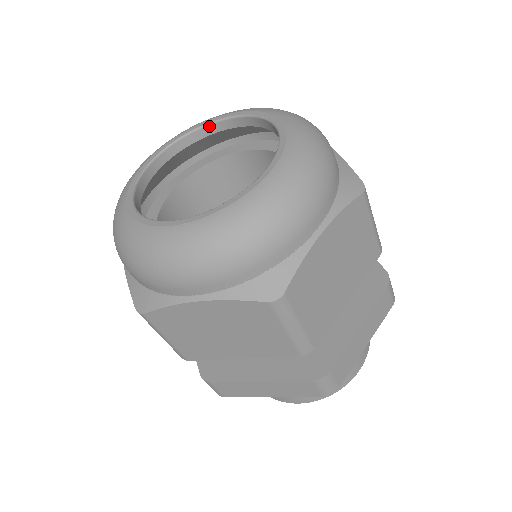
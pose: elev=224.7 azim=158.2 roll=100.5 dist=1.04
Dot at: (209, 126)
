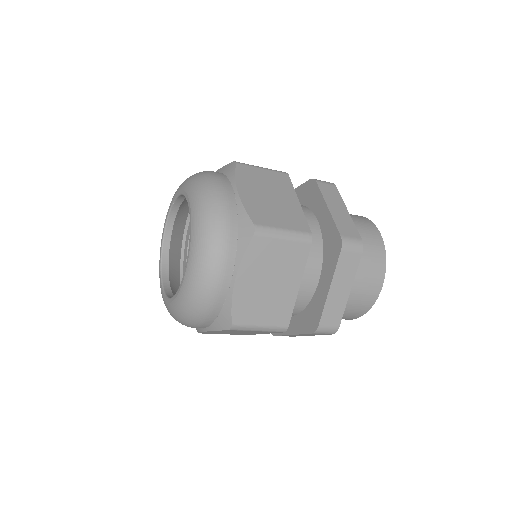
Dot at: (176, 202)
